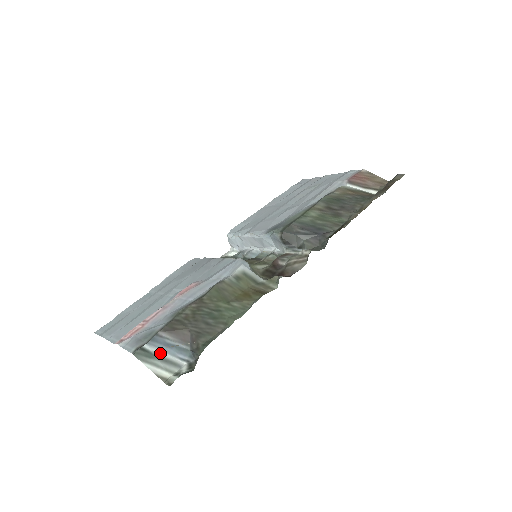
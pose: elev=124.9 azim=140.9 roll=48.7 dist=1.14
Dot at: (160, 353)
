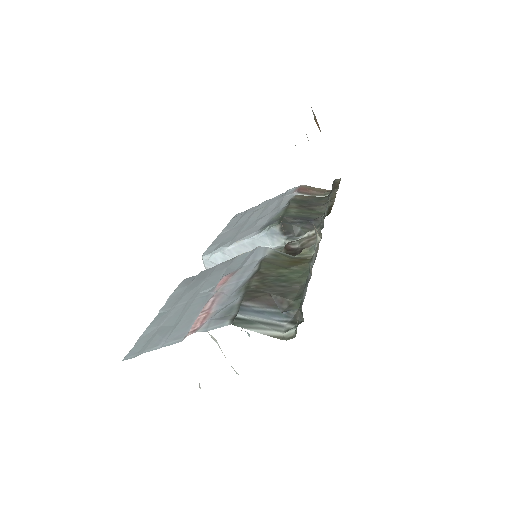
Dot at: (257, 319)
